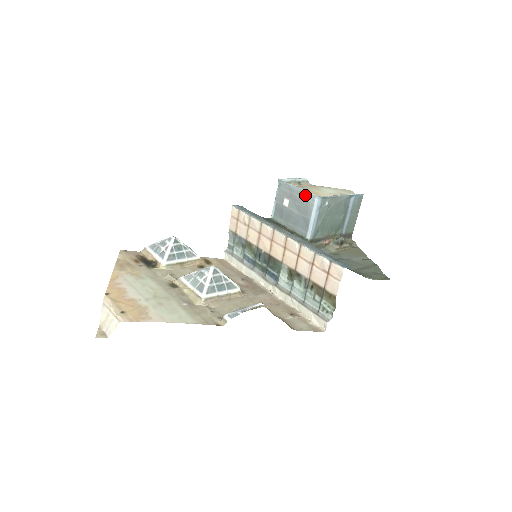
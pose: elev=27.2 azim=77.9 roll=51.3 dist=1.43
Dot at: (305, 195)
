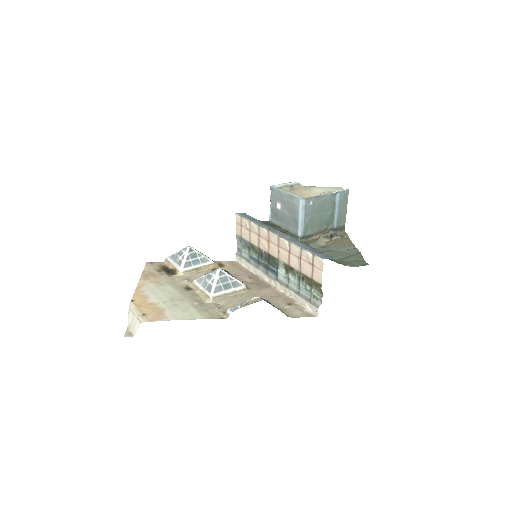
Dot at: (292, 198)
